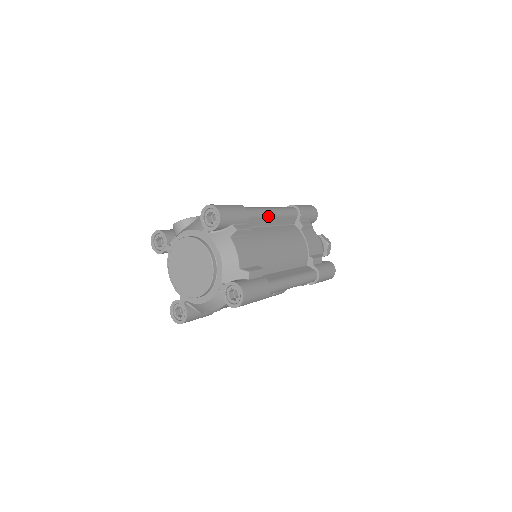
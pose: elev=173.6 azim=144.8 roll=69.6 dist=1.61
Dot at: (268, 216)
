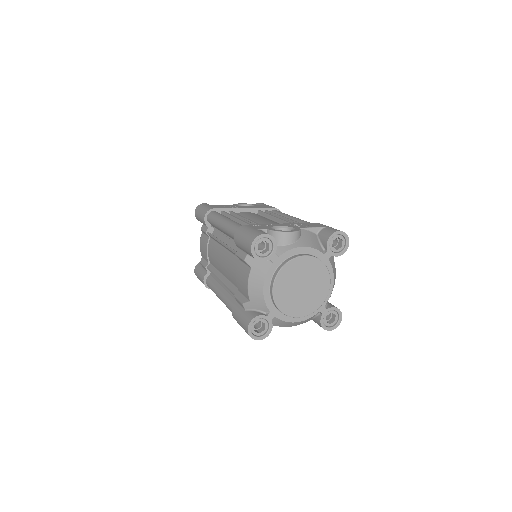
Dot at: occluded
